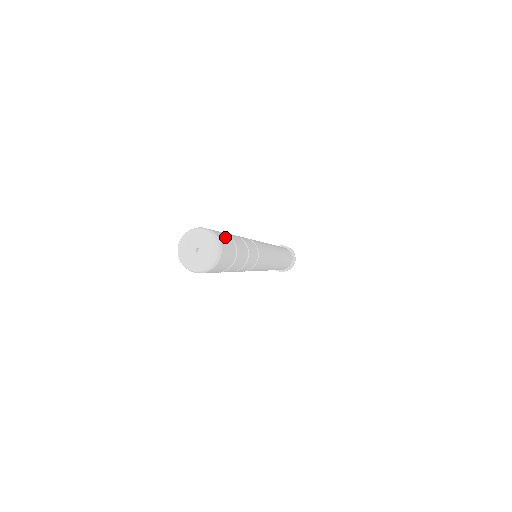
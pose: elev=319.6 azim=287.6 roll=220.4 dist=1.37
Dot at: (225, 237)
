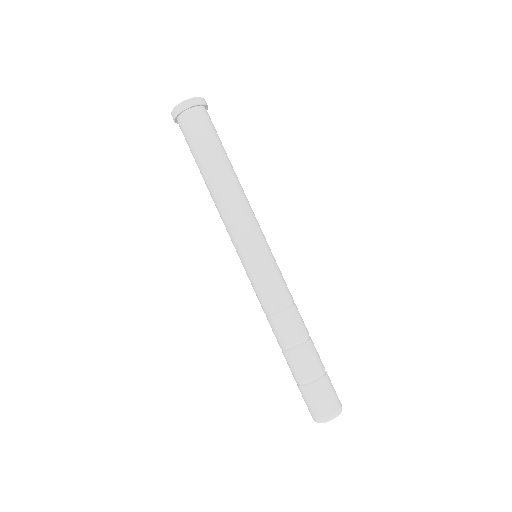
Dot at: (330, 392)
